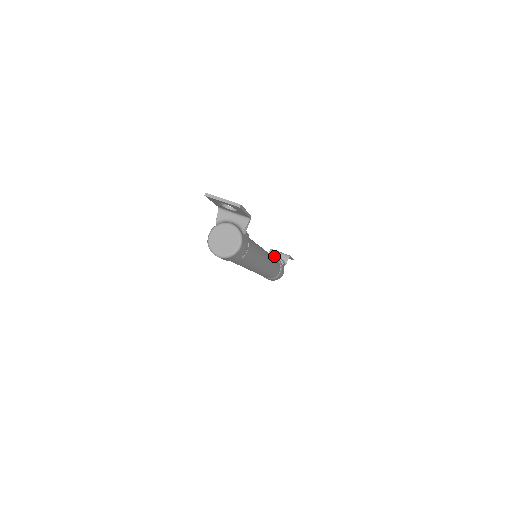
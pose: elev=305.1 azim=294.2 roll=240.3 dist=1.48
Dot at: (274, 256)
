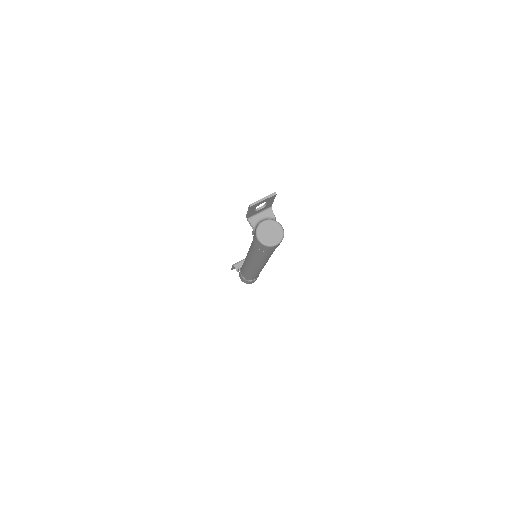
Dot at: occluded
